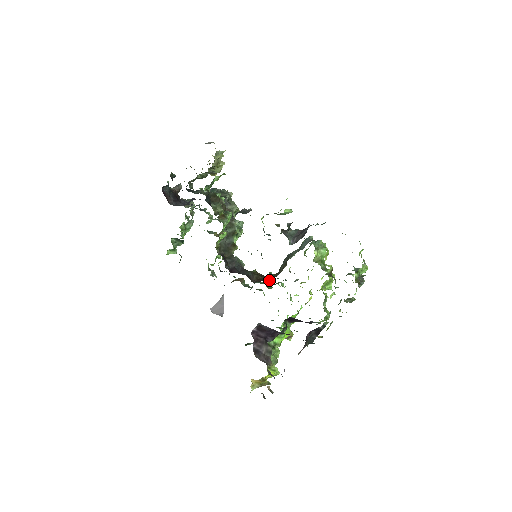
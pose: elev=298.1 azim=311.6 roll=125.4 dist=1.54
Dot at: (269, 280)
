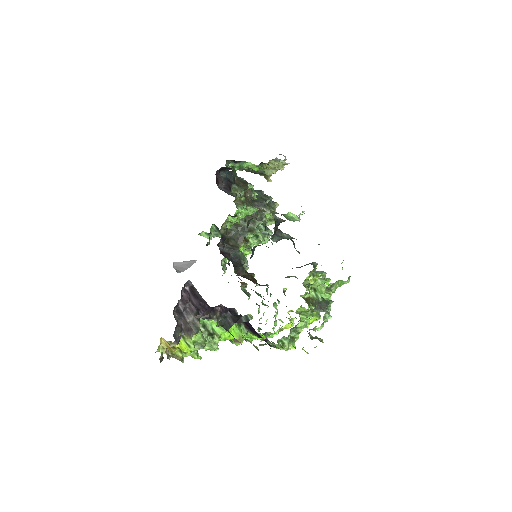
Dot at: occluded
